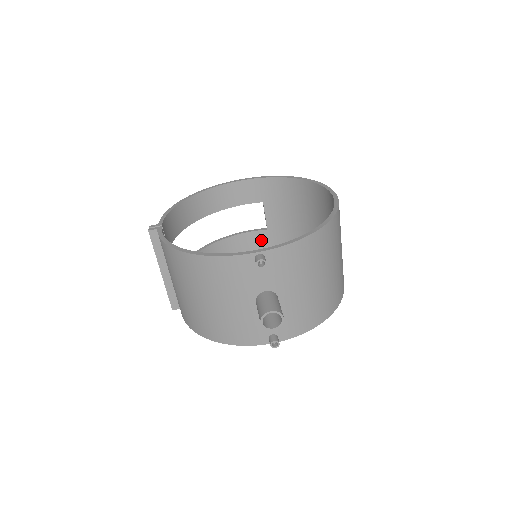
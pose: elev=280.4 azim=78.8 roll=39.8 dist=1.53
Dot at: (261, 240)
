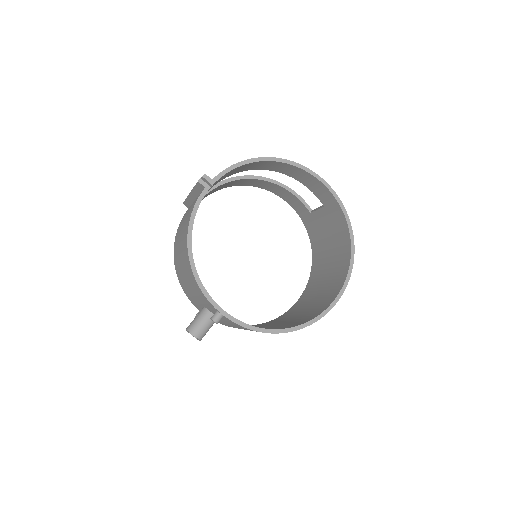
Dot at: (301, 209)
